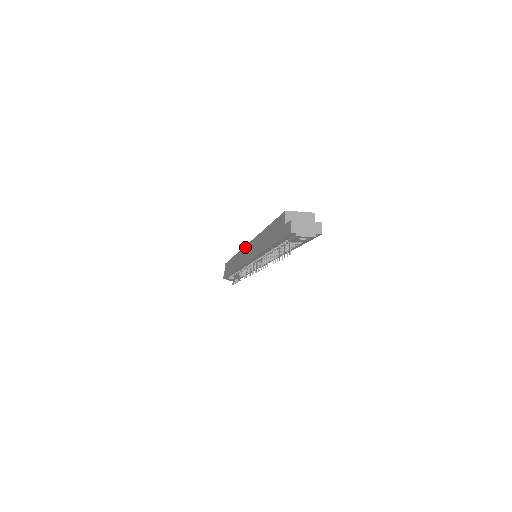
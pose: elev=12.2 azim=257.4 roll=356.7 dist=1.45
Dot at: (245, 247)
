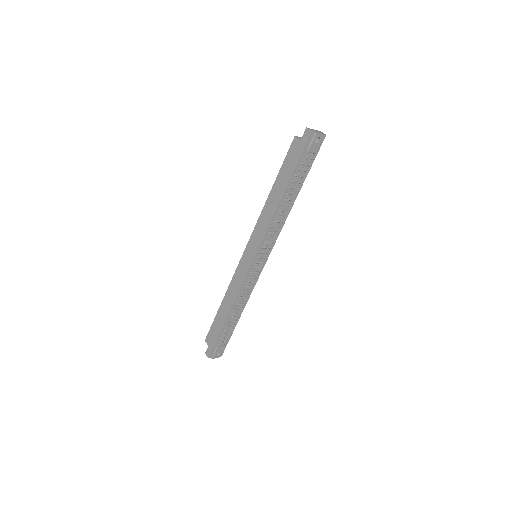
Dot at: (243, 254)
